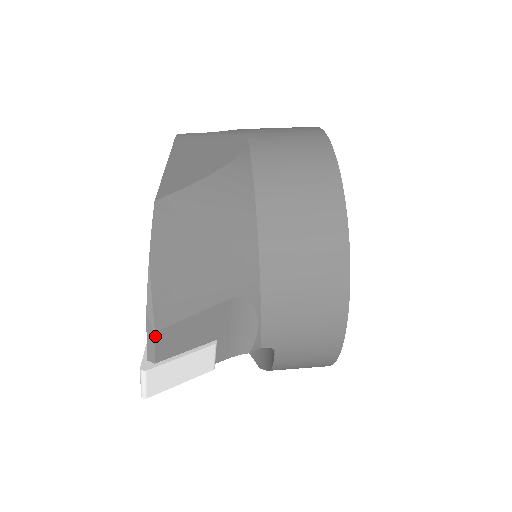
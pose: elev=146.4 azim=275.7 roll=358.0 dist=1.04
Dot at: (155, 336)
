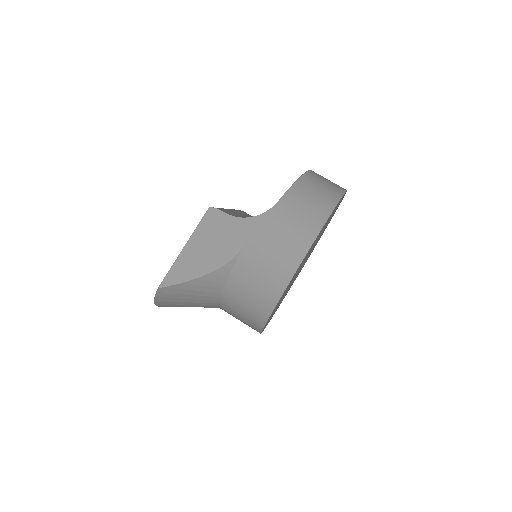
Dot at: occluded
